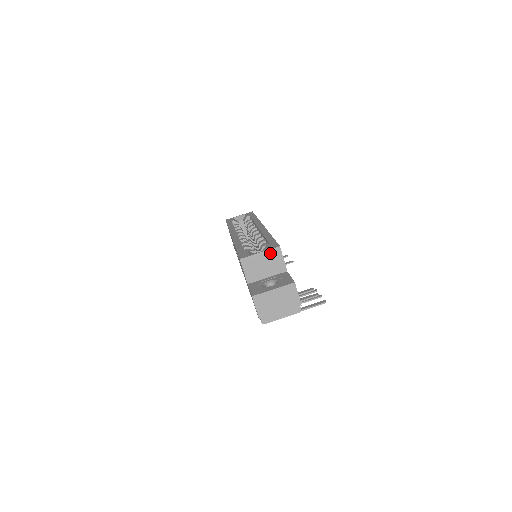
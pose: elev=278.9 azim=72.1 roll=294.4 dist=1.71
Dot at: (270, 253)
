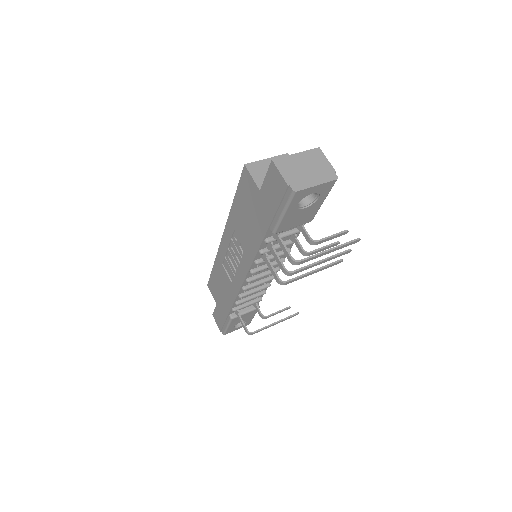
Dot at: occluded
